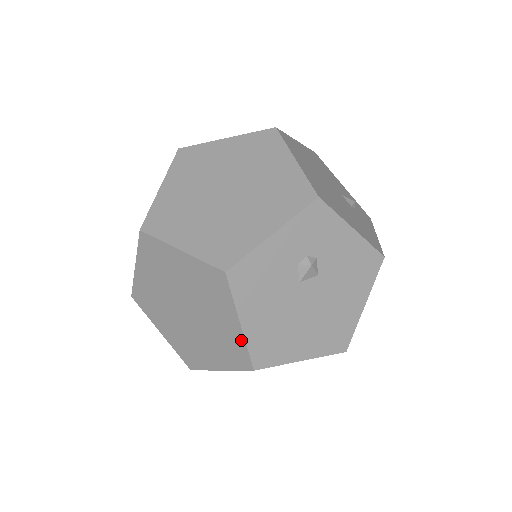
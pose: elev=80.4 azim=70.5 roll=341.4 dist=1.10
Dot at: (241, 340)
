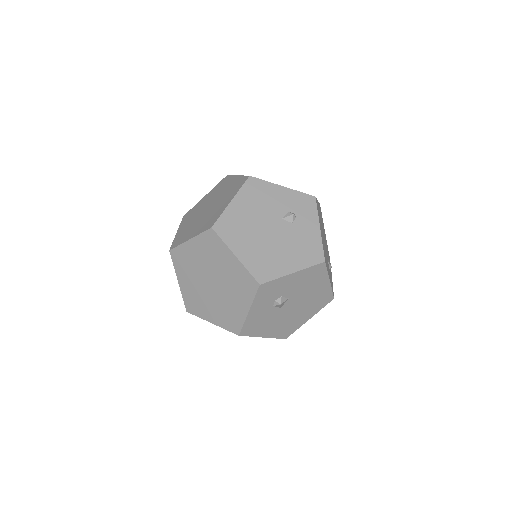
Dot at: (270, 337)
